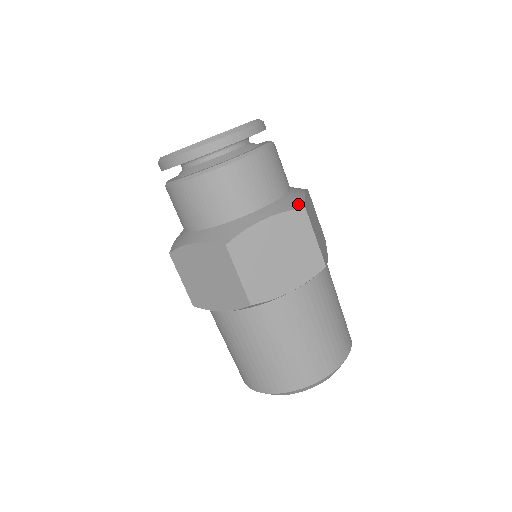
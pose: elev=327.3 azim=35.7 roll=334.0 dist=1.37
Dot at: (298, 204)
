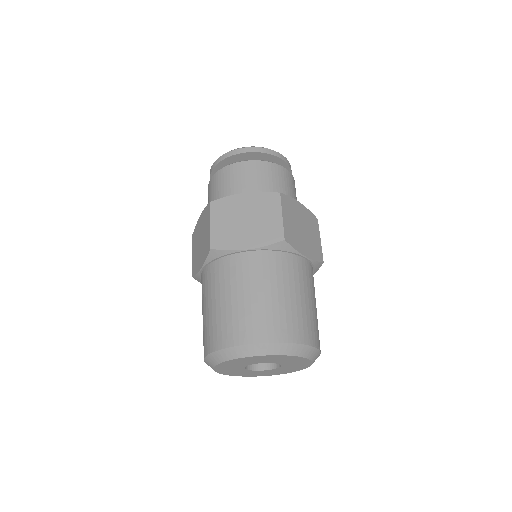
Dot at: occluded
